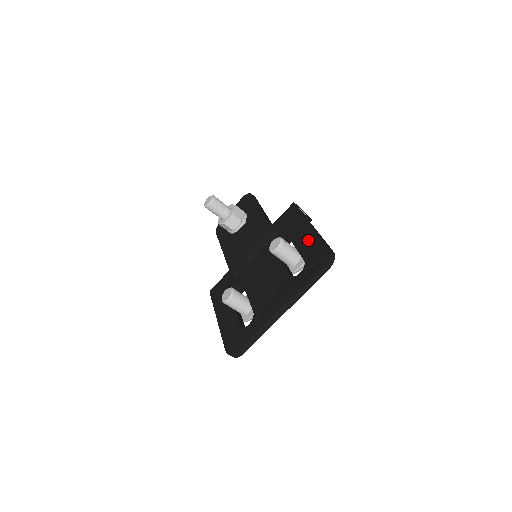
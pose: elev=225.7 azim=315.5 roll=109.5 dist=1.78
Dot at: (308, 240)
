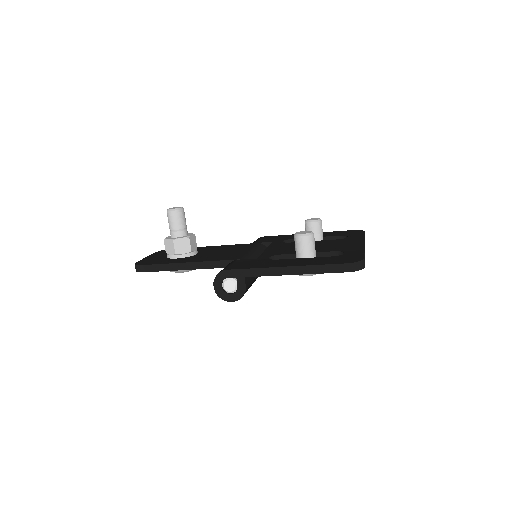
Dot at: (323, 234)
